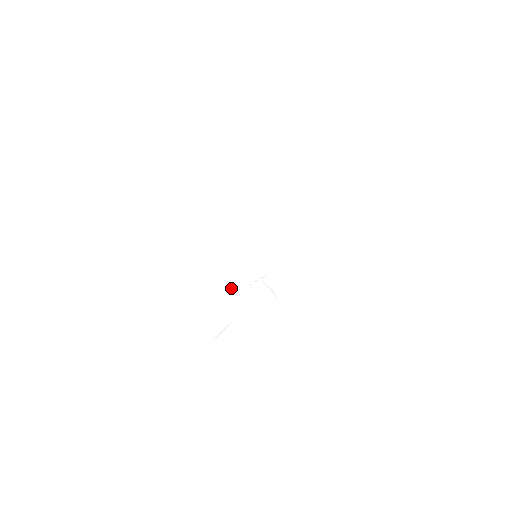
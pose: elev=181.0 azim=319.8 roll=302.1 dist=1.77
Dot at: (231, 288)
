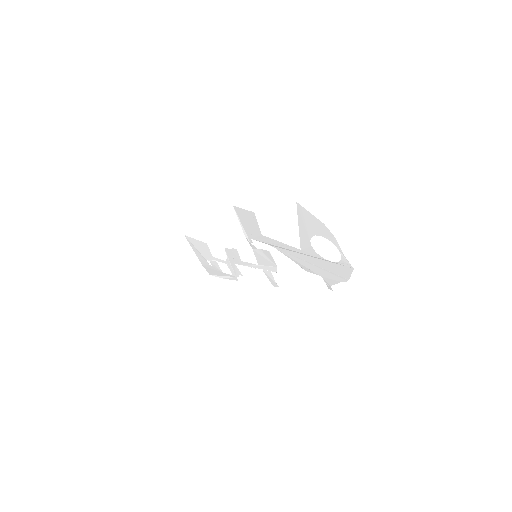
Dot at: (229, 258)
